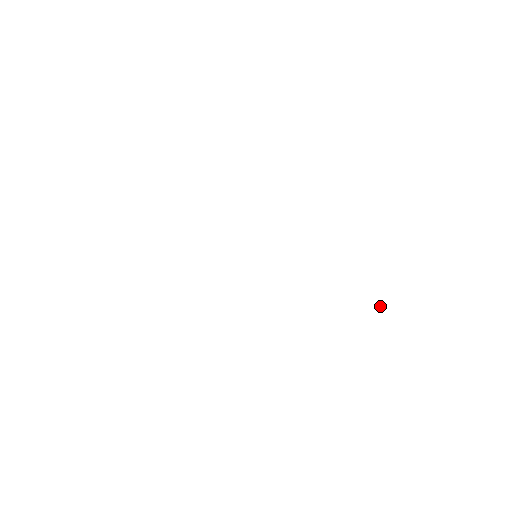
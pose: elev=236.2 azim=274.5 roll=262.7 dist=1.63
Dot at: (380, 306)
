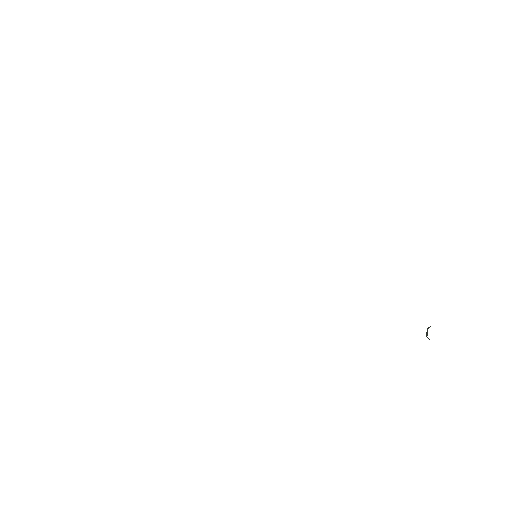
Dot at: (429, 339)
